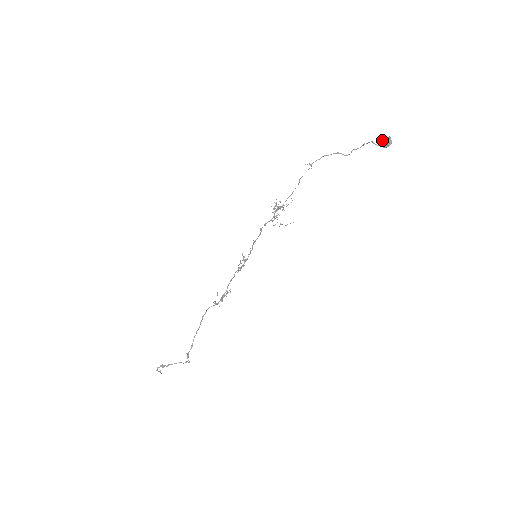
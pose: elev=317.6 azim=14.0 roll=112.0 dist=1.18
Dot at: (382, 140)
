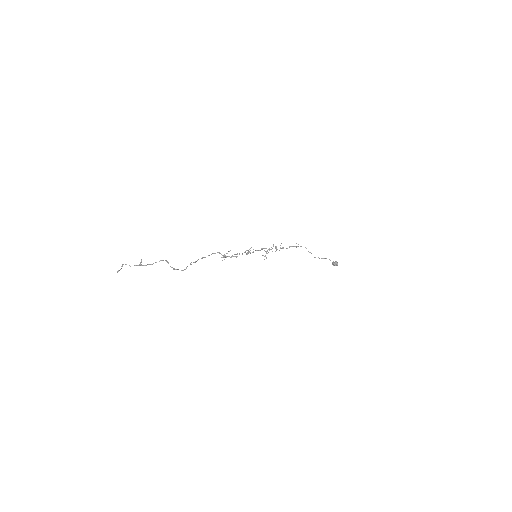
Dot at: occluded
